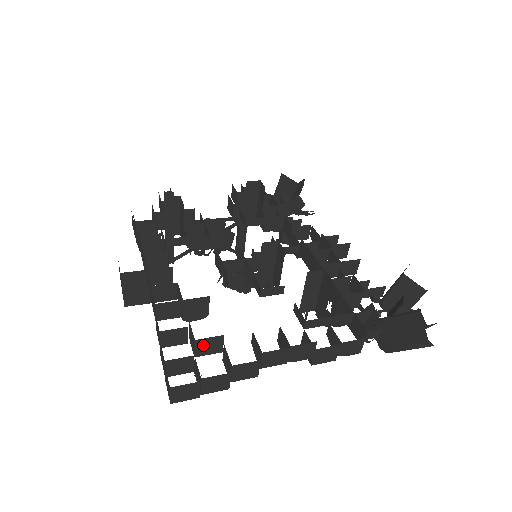
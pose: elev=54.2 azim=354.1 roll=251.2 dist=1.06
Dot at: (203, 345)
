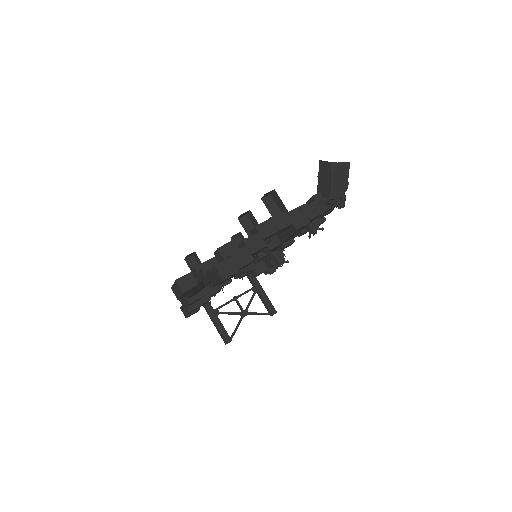
Dot at: (225, 251)
